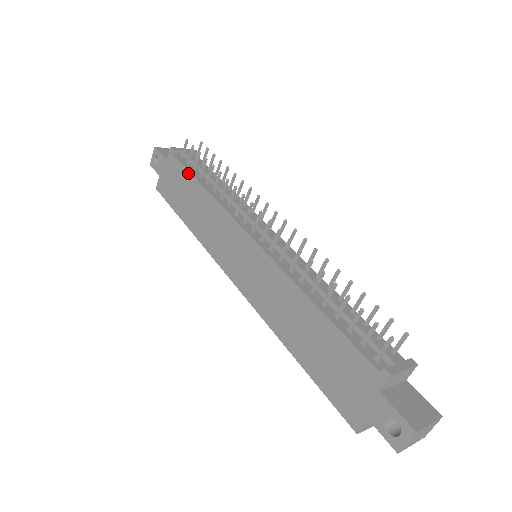
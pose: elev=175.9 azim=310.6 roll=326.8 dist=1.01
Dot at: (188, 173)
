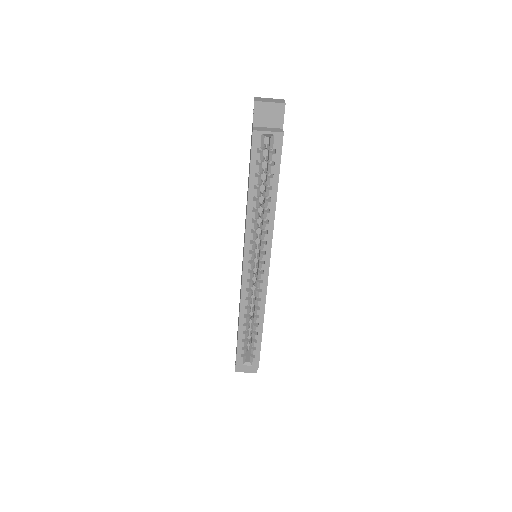
Dot at: (238, 317)
